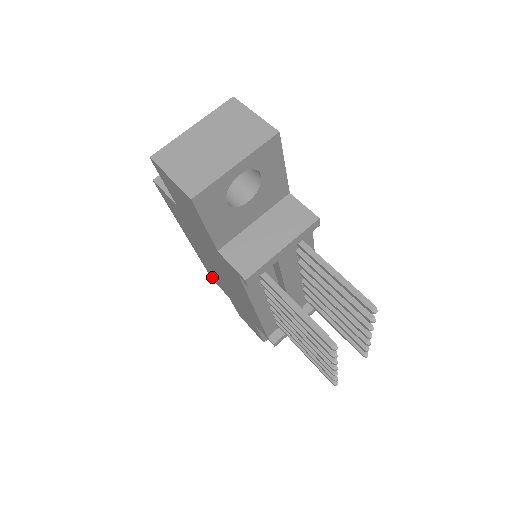
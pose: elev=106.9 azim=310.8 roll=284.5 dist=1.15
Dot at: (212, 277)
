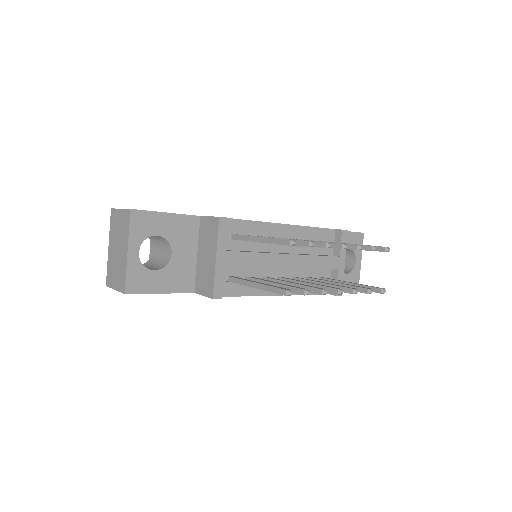
Dot at: occluded
